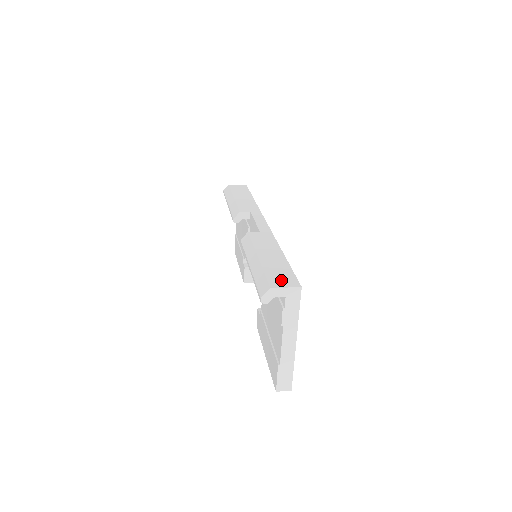
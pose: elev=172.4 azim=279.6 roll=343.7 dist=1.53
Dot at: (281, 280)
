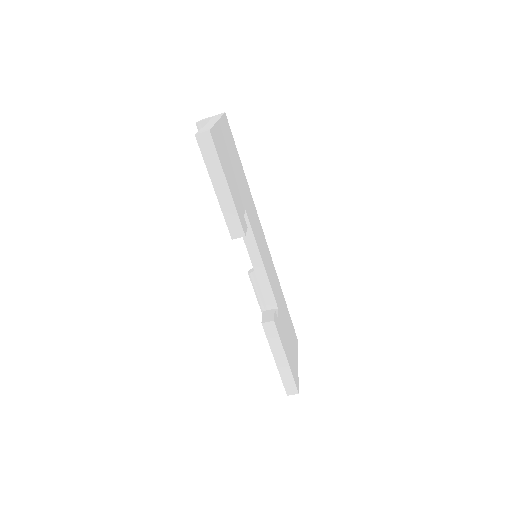
Dot at: occluded
